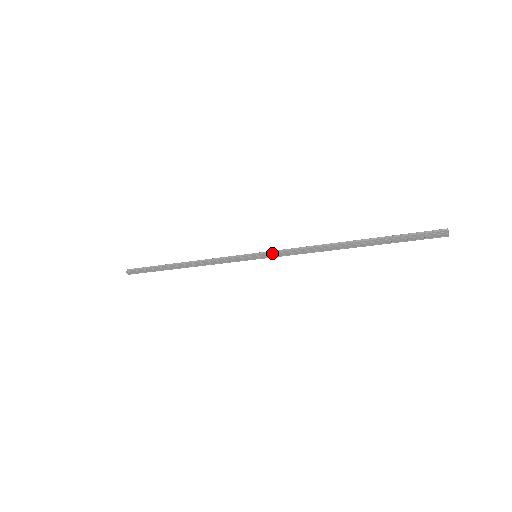
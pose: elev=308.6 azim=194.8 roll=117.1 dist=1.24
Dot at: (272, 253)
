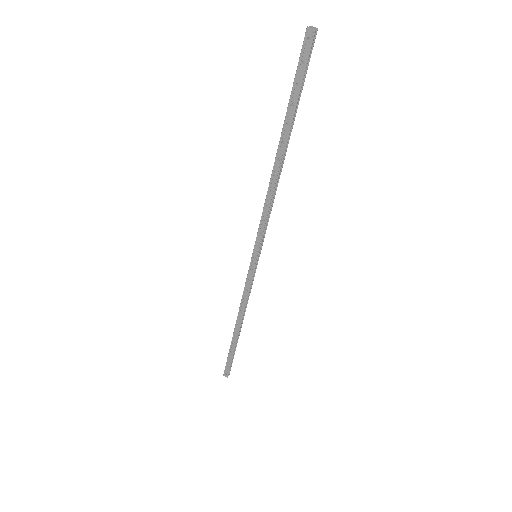
Dot at: (256, 237)
